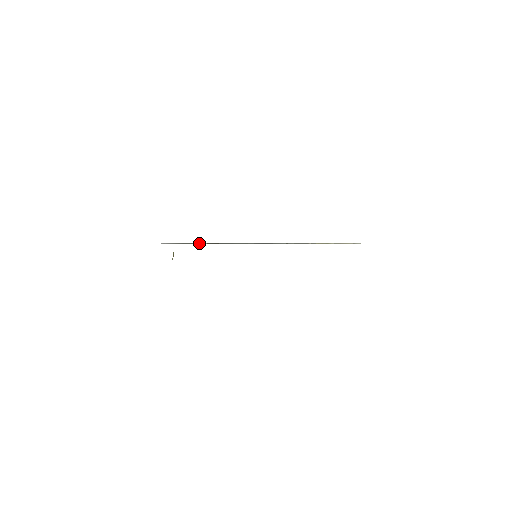
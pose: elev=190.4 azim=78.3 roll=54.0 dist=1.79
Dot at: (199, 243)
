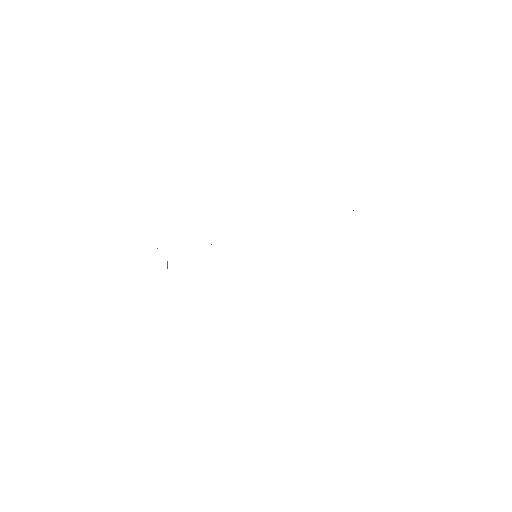
Dot at: occluded
